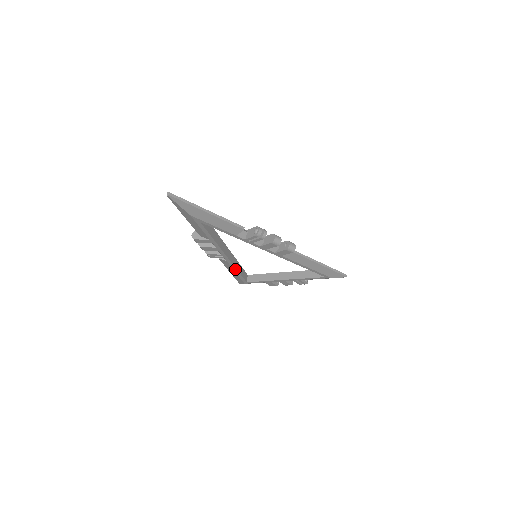
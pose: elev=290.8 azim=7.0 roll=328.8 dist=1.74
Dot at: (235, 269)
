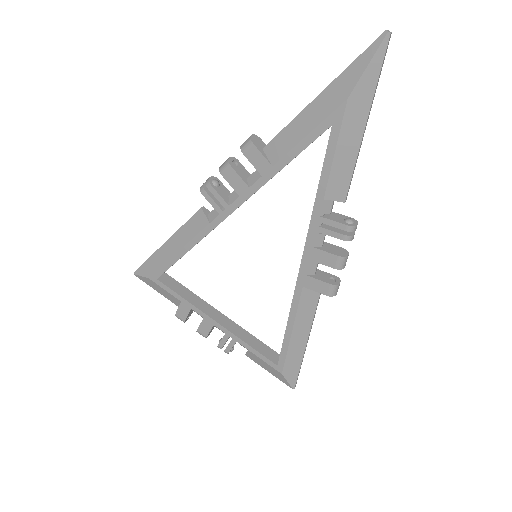
Dot at: (190, 245)
